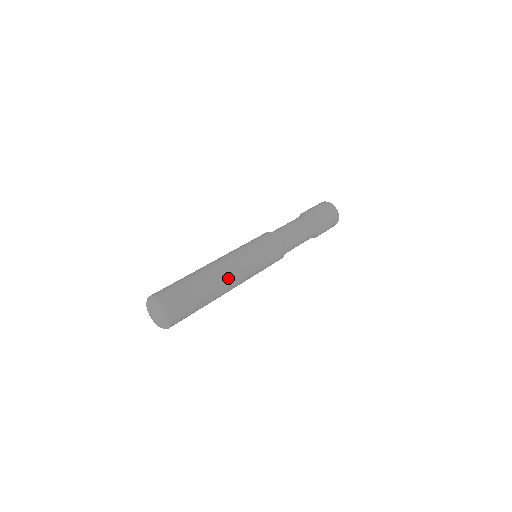
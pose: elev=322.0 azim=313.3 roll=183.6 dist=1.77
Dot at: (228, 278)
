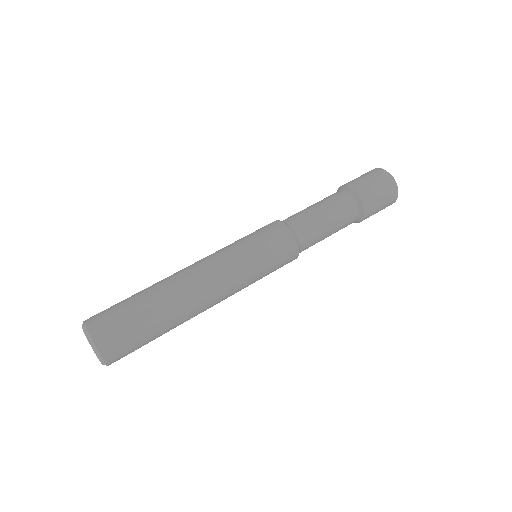
Dot at: (191, 281)
